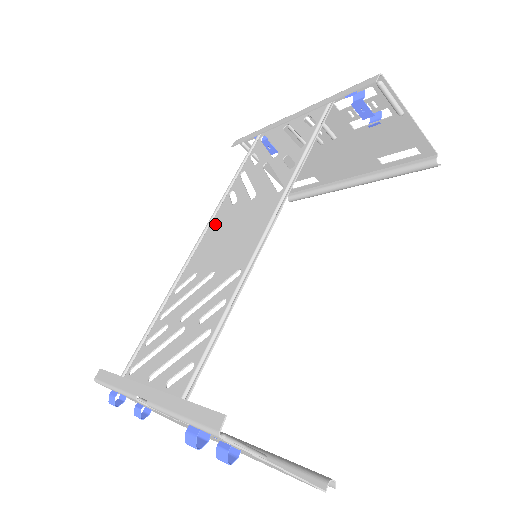
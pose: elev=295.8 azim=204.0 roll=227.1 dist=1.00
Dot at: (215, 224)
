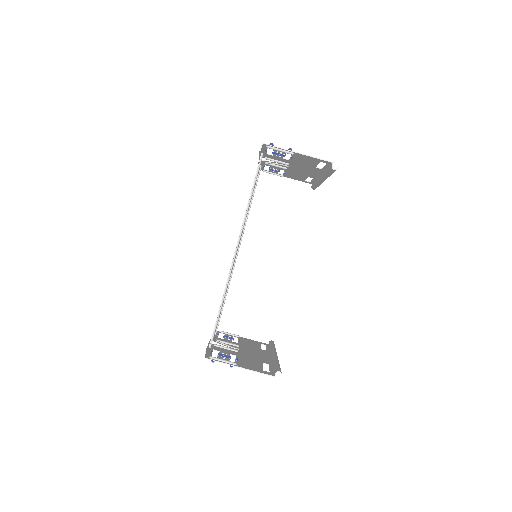
Dot at: occluded
